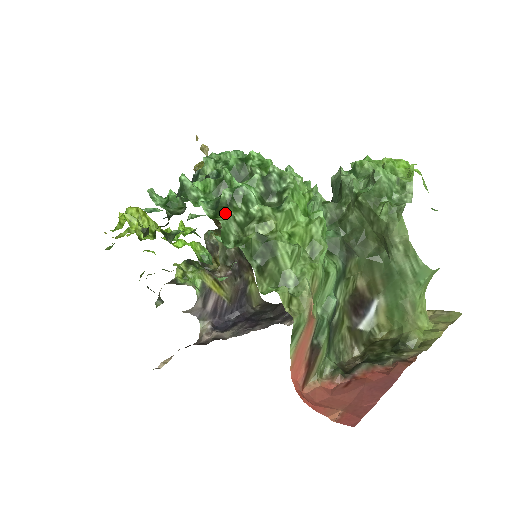
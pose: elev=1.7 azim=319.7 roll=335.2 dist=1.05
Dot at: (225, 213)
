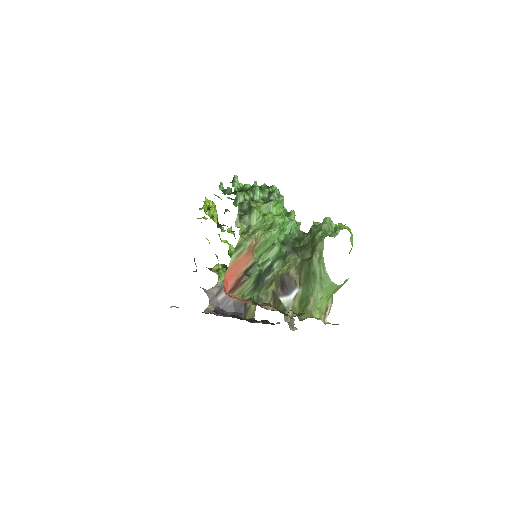
Dot at: (242, 192)
